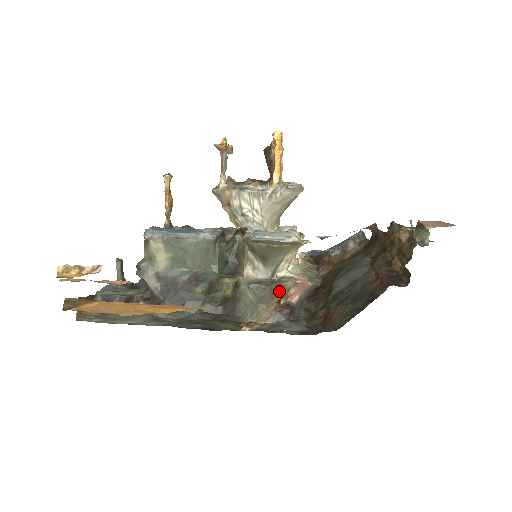
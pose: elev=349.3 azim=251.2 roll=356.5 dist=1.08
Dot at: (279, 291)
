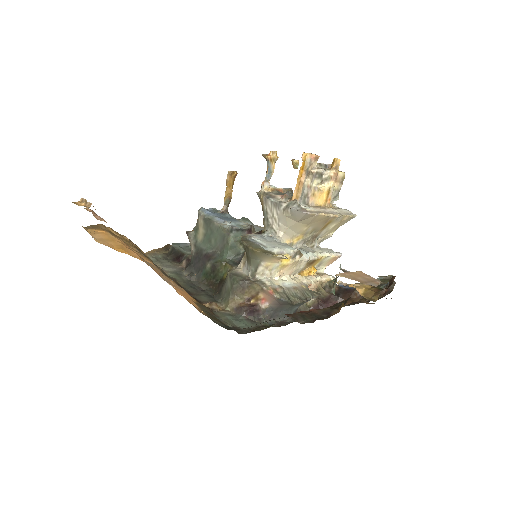
Dot at: (249, 290)
